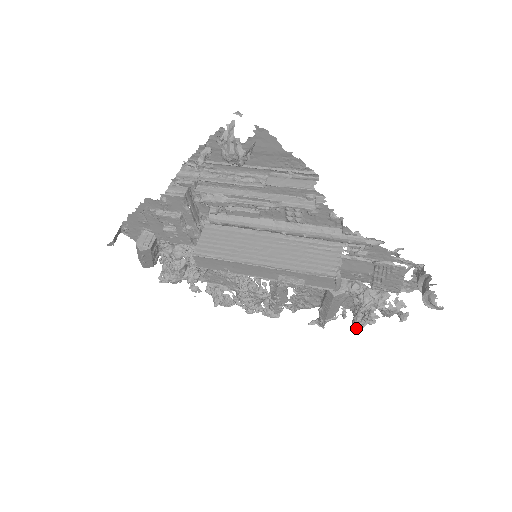
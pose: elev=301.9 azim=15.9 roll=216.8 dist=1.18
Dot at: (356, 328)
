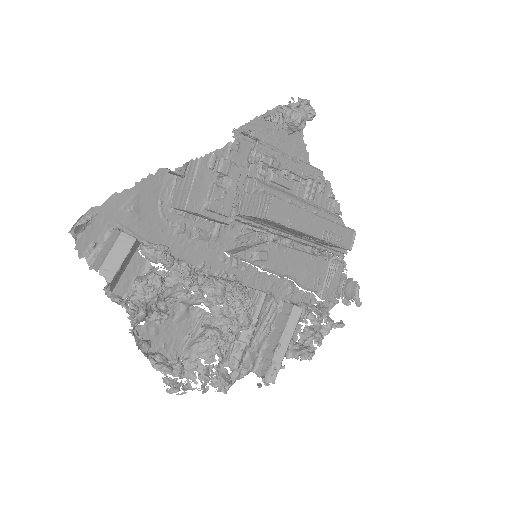
Dot at: (310, 357)
